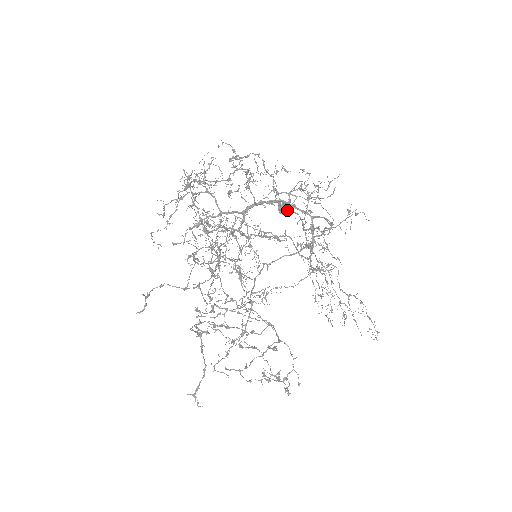
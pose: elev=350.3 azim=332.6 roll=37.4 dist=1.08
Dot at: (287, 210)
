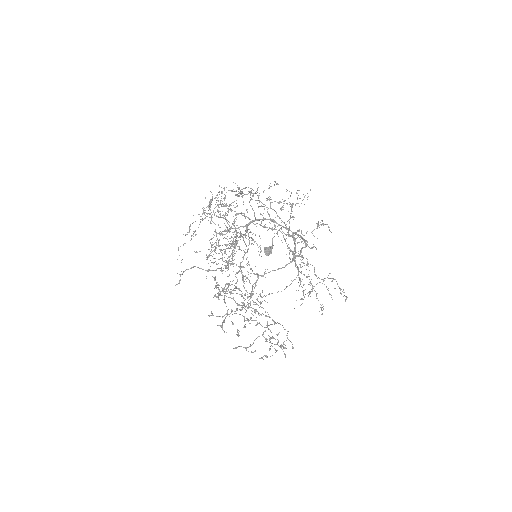
Dot at: occluded
